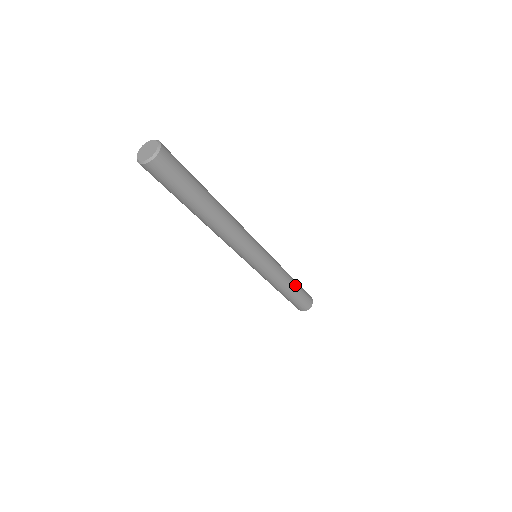
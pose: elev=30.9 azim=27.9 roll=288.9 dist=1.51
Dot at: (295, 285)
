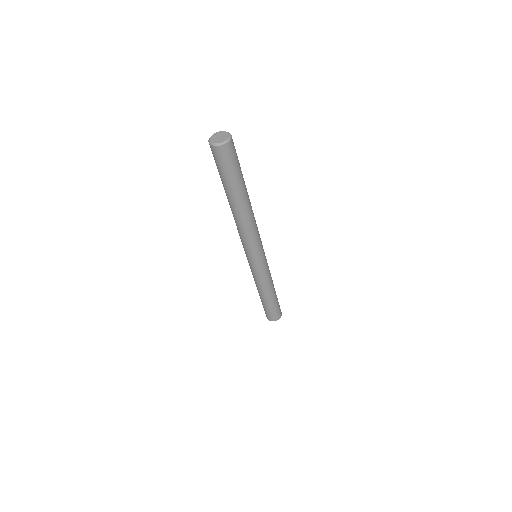
Dot at: (274, 295)
